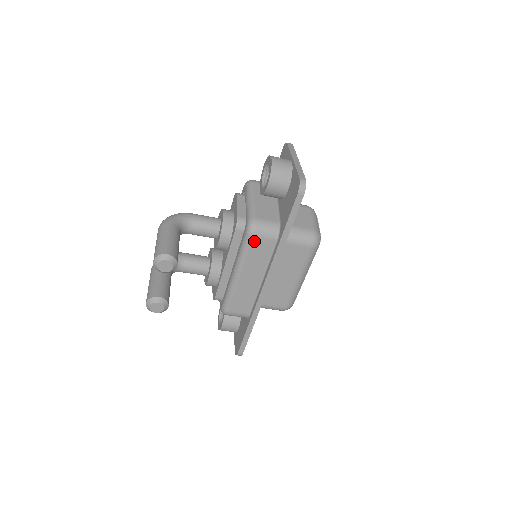
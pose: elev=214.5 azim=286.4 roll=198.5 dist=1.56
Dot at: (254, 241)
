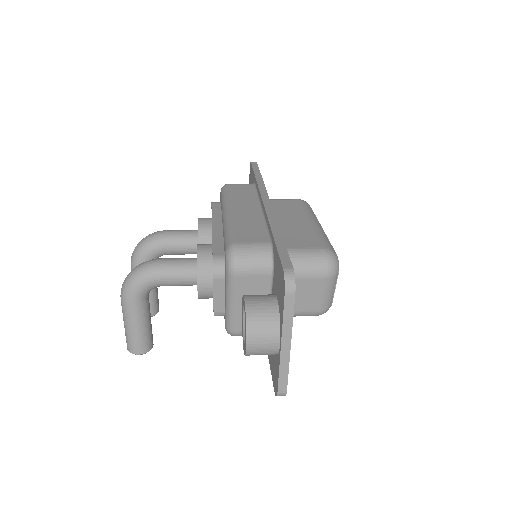
Dot at: occluded
